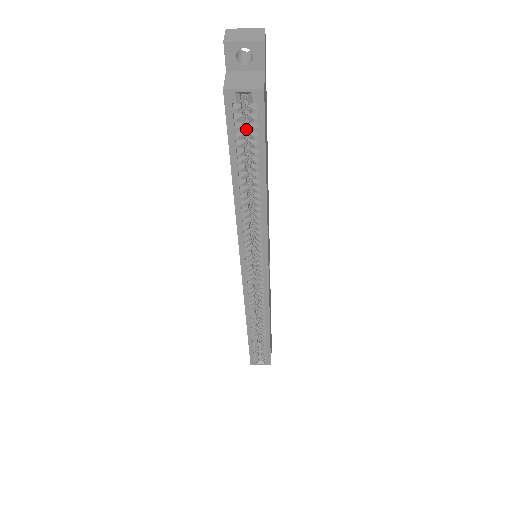
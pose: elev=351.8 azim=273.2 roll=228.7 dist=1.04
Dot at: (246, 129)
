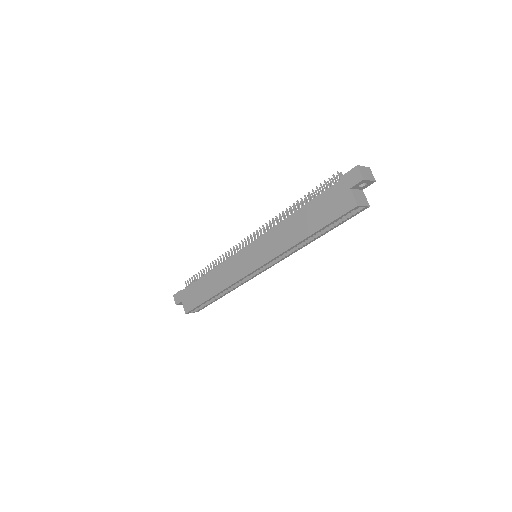
Dot at: occluded
